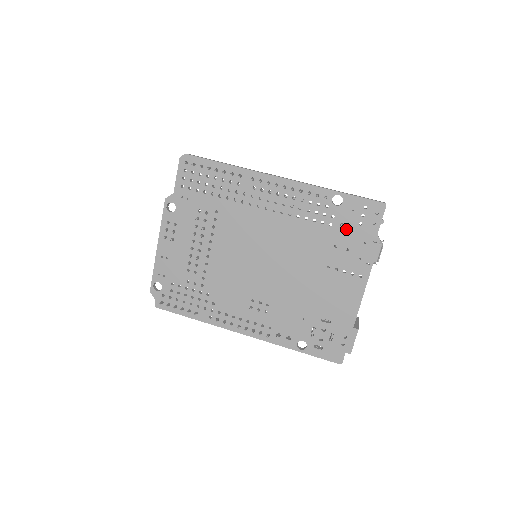
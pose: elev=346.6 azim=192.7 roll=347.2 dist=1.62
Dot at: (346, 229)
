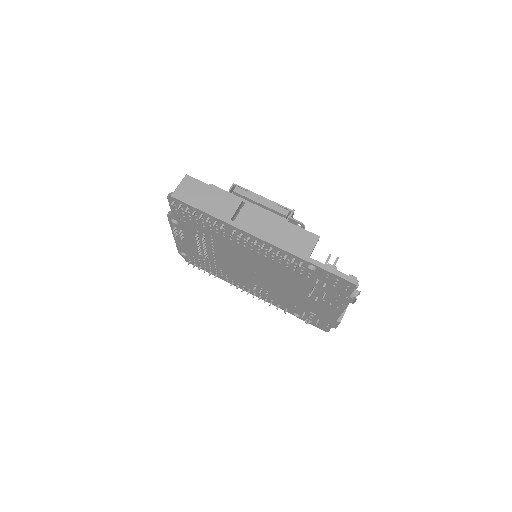
Dot at: (322, 283)
